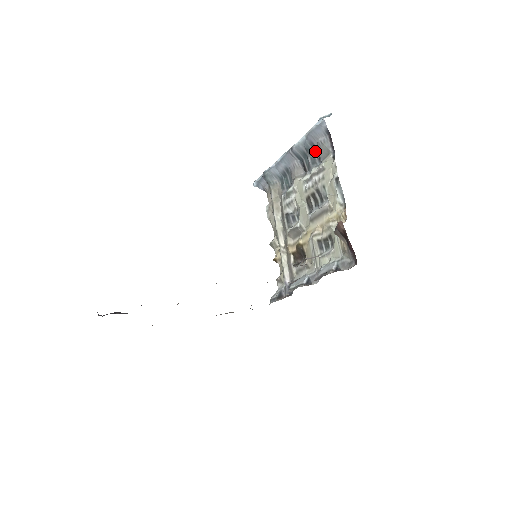
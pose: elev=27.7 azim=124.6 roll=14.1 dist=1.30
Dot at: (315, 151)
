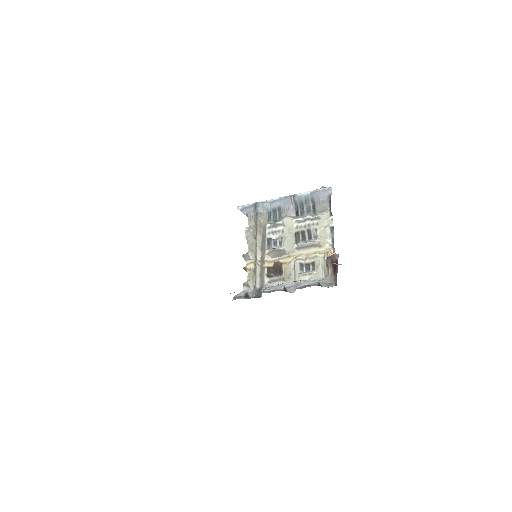
Dot at: (312, 205)
